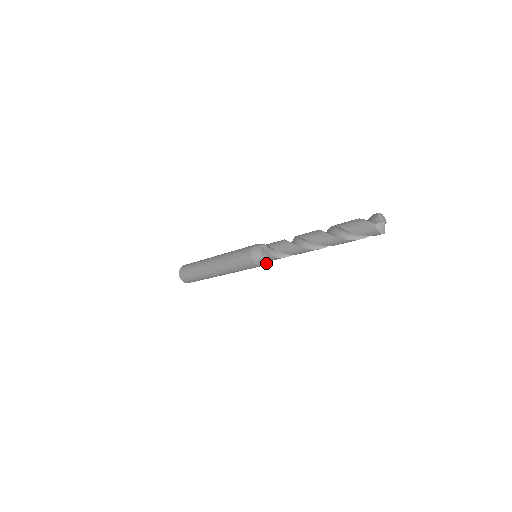
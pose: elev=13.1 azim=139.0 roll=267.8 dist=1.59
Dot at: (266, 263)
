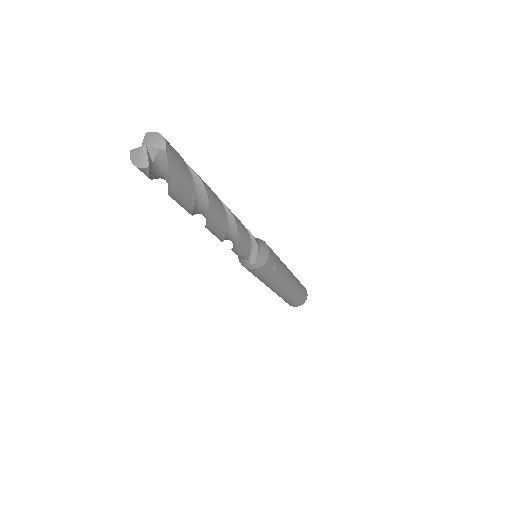
Dot at: (251, 264)
